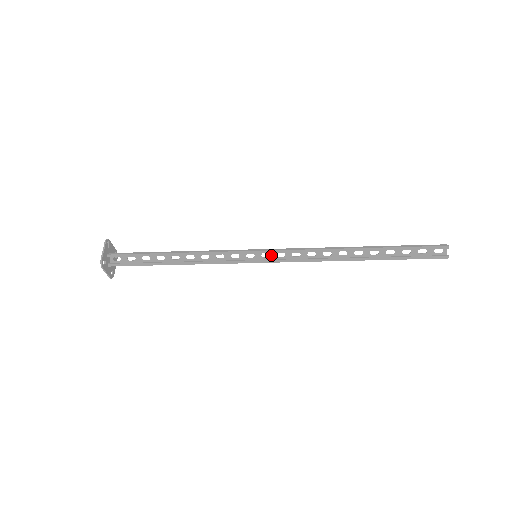
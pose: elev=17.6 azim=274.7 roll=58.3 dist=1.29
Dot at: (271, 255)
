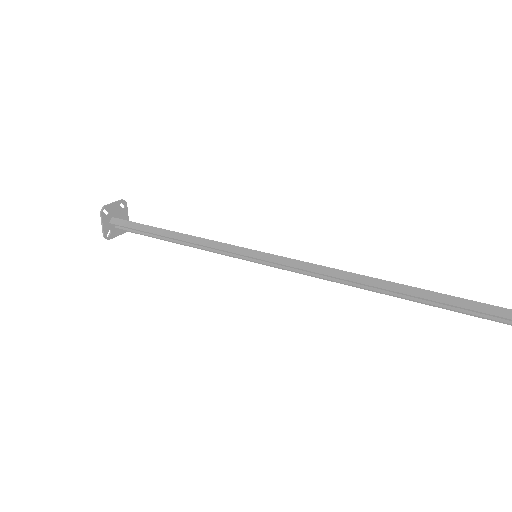
Dot at: occluded
